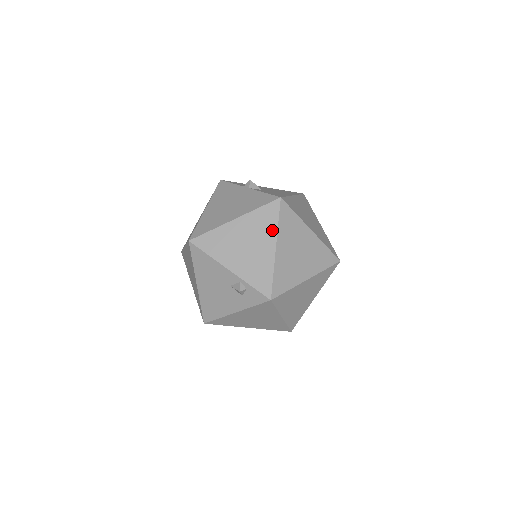
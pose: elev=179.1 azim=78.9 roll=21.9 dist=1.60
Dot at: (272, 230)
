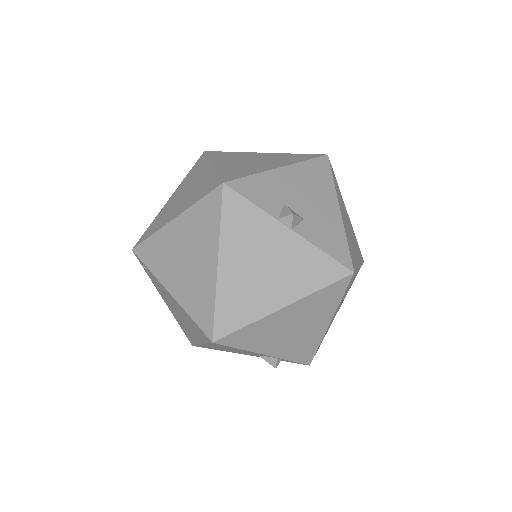
Dot at: (331, 309)
